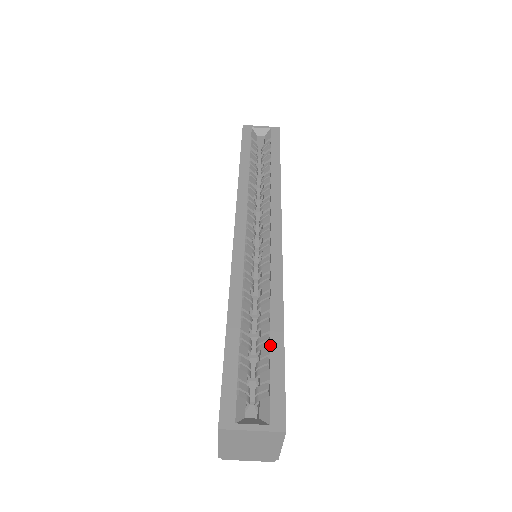
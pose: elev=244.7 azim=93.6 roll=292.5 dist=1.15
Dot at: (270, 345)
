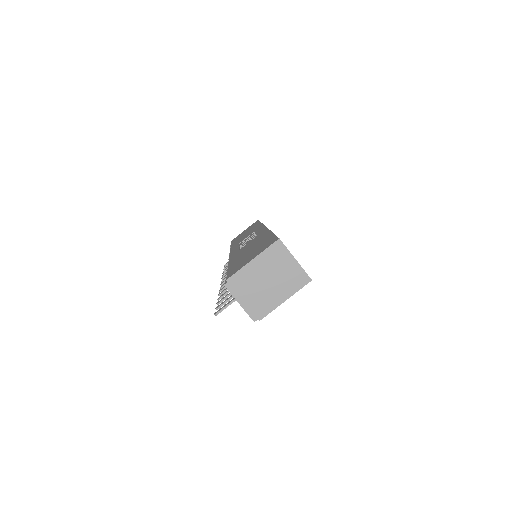
Dot at: occluded
